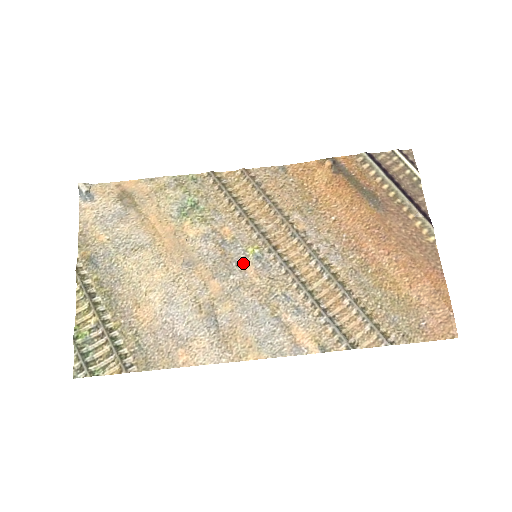
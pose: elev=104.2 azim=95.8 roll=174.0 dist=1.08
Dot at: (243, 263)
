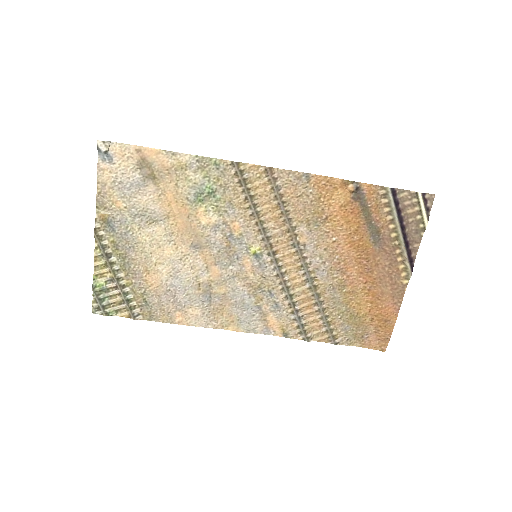
Dot at: (243, 258)
